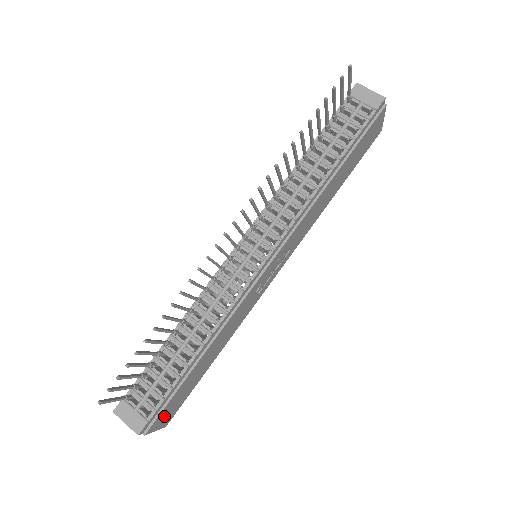
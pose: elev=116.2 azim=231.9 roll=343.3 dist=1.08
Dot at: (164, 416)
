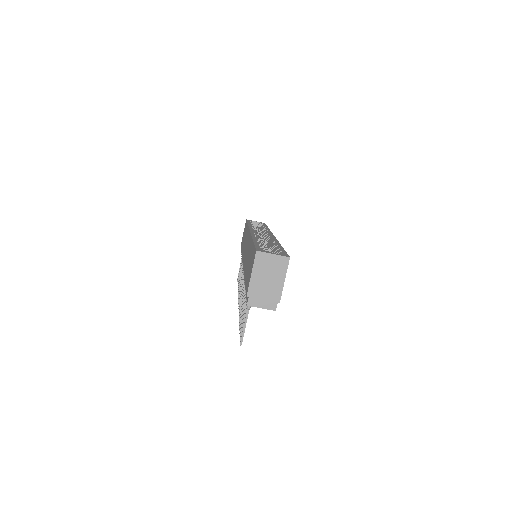
Dot at: occluded
